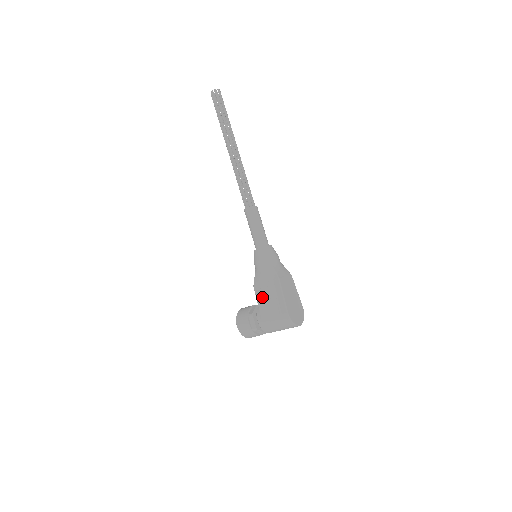
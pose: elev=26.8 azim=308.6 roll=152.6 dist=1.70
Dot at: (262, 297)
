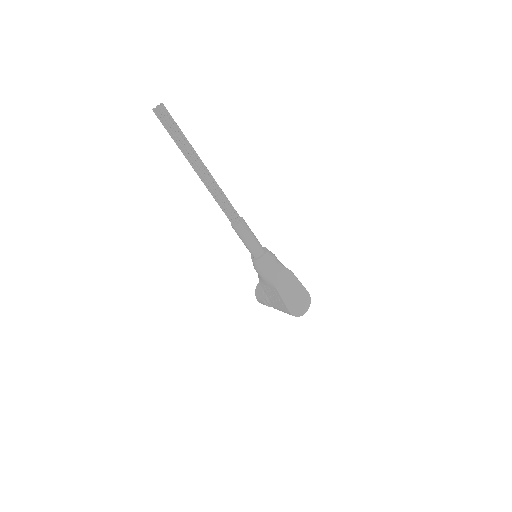
Dot at: (268, 293)
